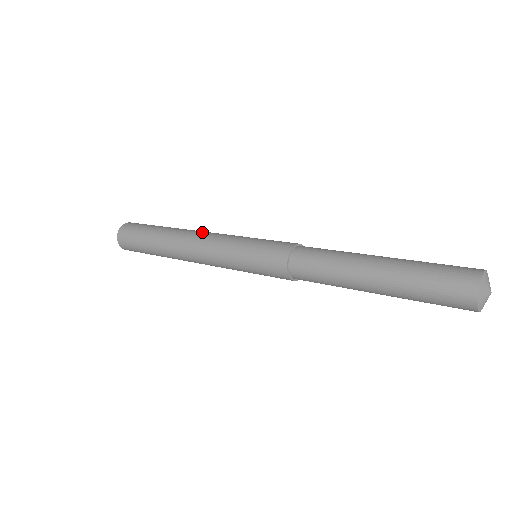
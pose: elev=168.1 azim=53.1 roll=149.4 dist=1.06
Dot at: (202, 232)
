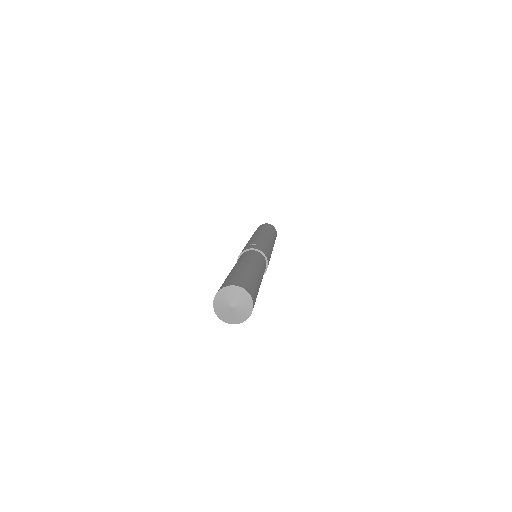
Dot at: occluded
